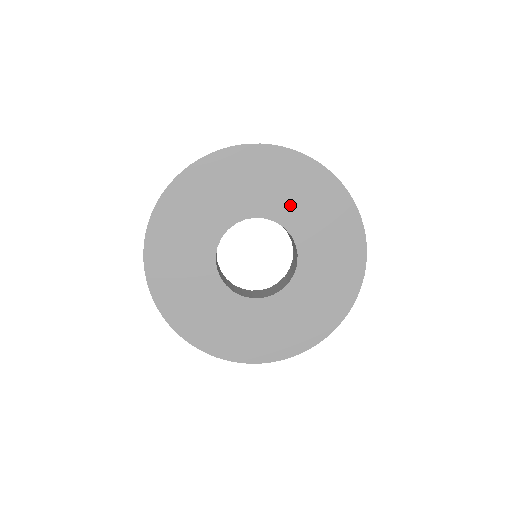
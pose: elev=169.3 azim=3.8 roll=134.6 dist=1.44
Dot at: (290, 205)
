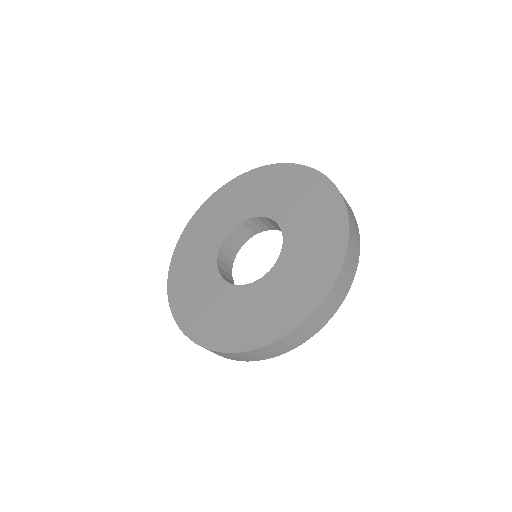
Dot at: (302, 233)
